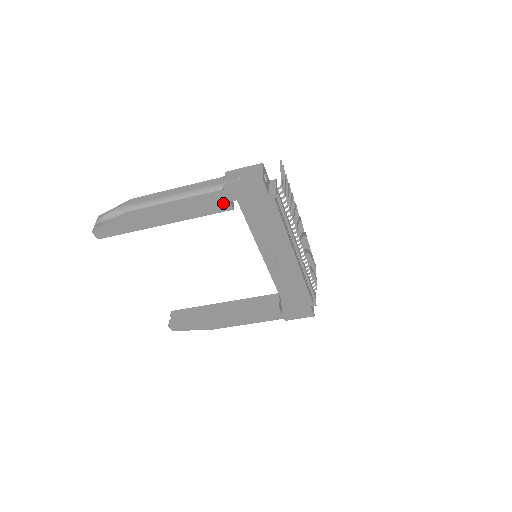
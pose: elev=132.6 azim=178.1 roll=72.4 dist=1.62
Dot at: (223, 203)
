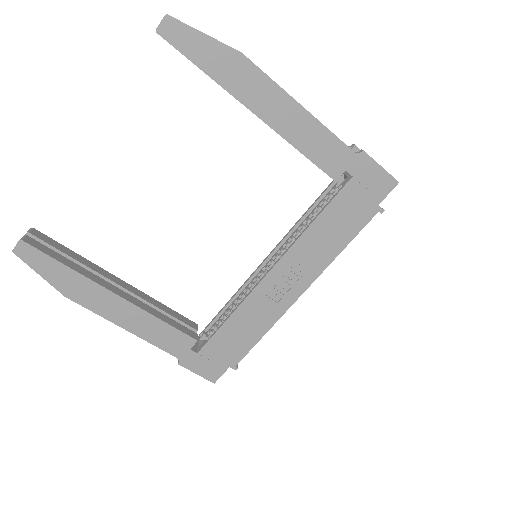
Dot at: (339, 164)
